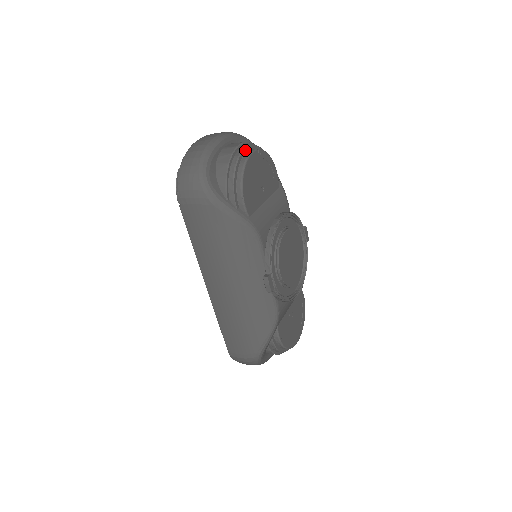
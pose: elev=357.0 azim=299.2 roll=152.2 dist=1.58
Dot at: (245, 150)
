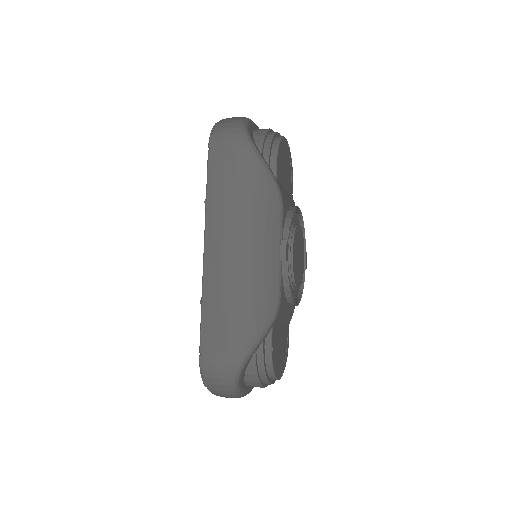
Dot at: (279, 135)
